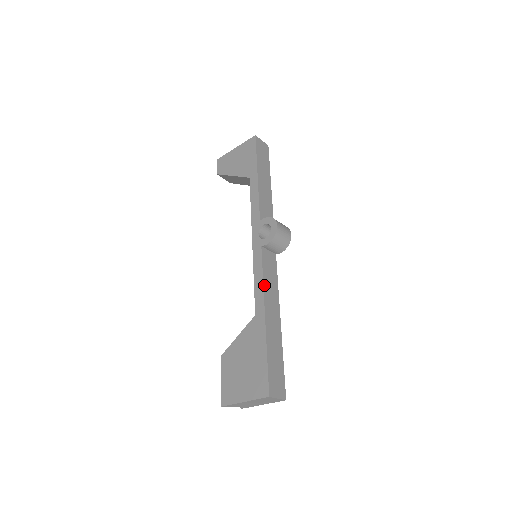
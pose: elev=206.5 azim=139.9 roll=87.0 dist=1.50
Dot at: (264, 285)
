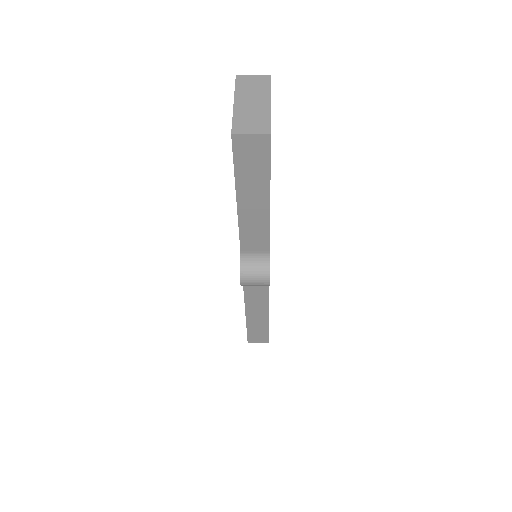
Dot at: (245, 296)
